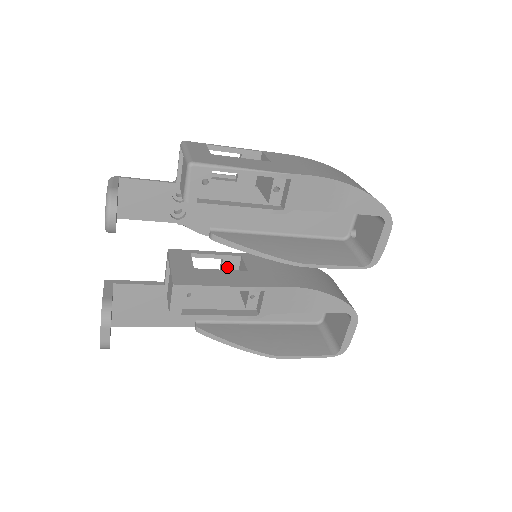
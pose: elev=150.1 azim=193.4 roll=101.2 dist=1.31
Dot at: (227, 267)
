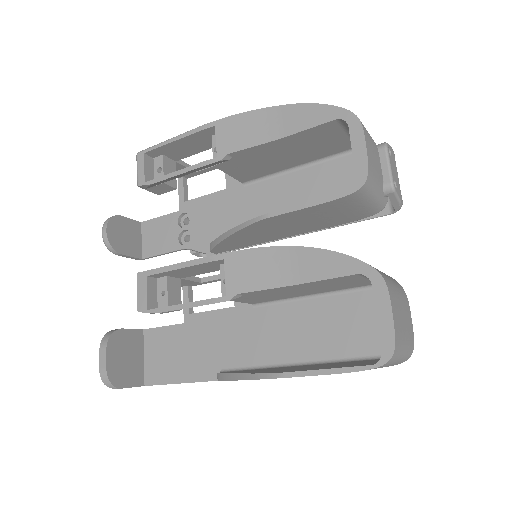
Dot at: occluded
